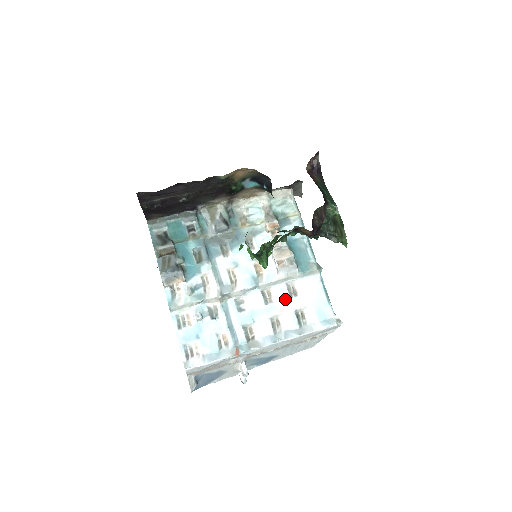
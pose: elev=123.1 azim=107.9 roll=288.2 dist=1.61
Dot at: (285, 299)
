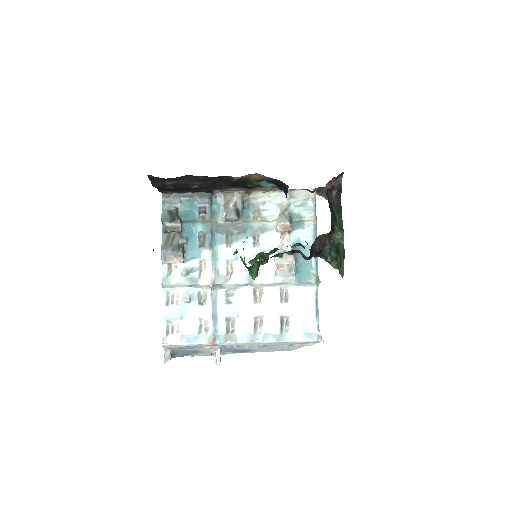
Dot at: (274, 302)
